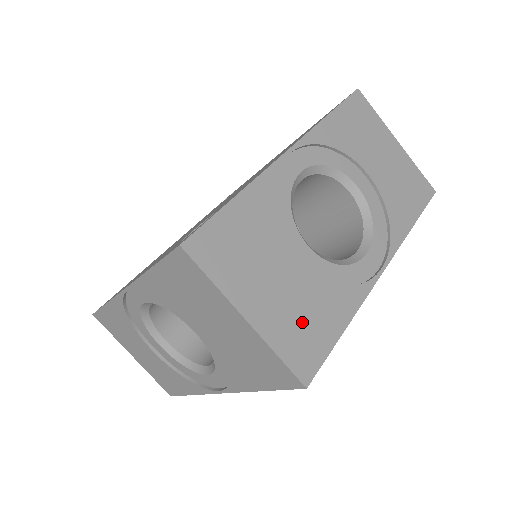
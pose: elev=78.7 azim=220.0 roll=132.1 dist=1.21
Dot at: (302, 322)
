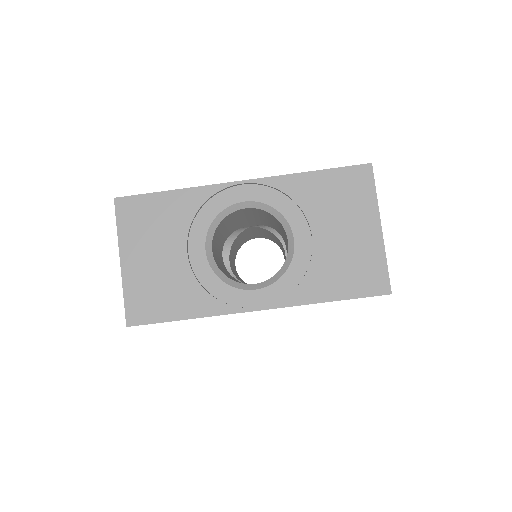
Dot at: occluded
